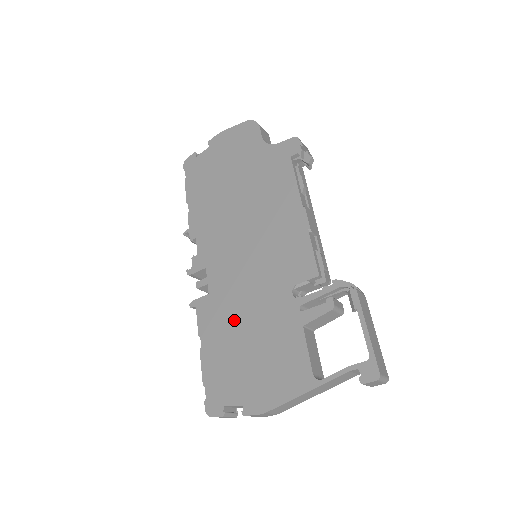
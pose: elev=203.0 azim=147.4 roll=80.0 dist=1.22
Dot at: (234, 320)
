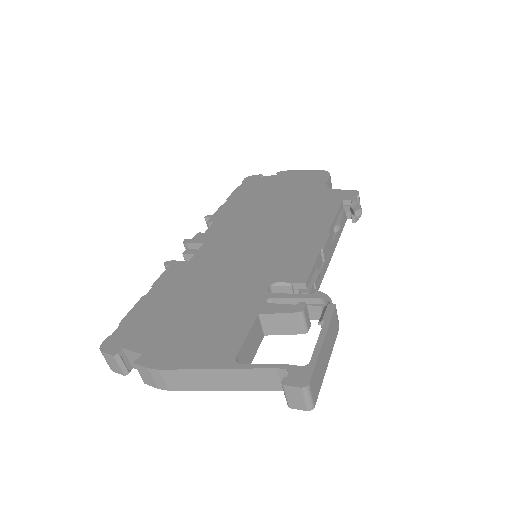
Dot at: (195, 286)
